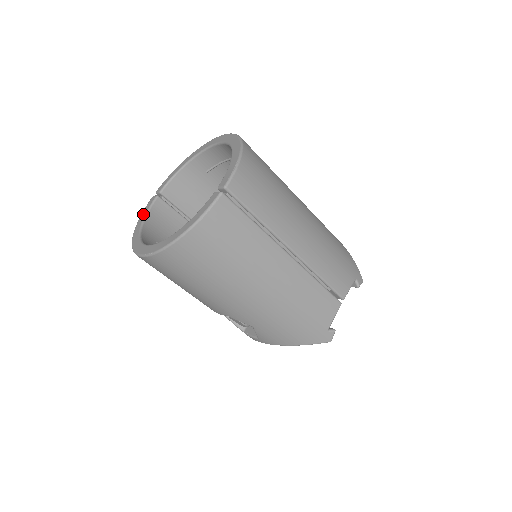
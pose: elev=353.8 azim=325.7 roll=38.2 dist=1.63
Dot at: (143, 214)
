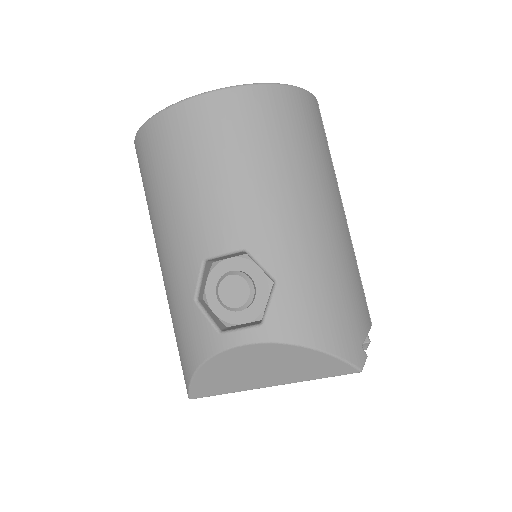
Dot at: occluded
